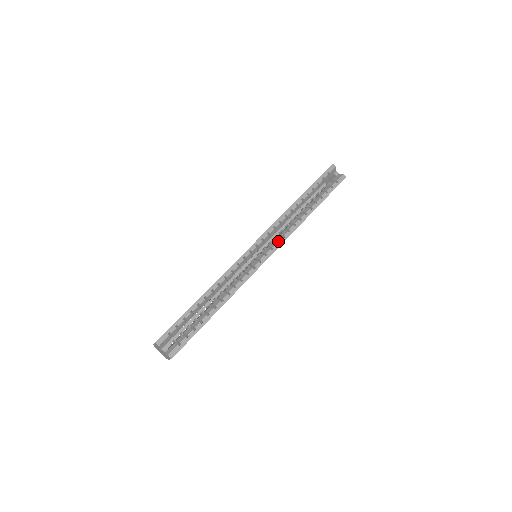
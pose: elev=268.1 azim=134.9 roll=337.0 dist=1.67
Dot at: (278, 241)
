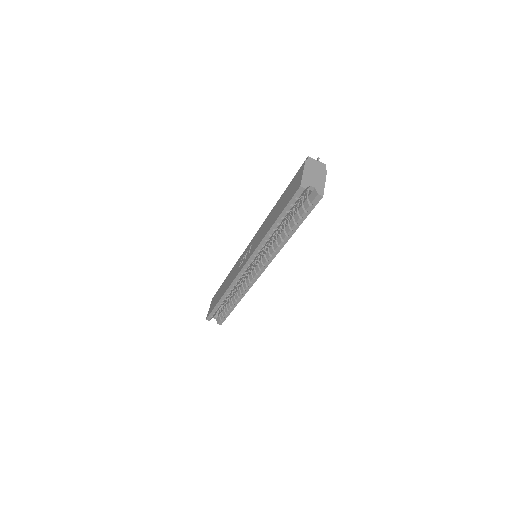
Dot at: (263, 264)
